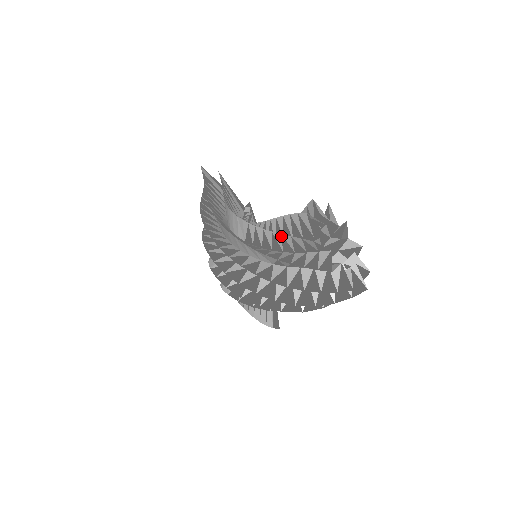
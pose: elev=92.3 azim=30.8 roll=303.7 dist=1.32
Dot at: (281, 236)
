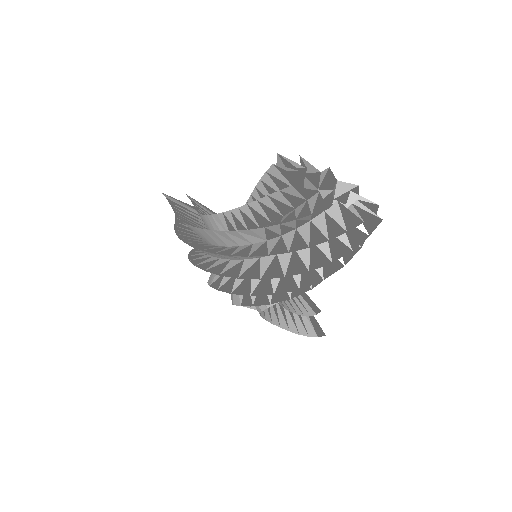
Dot at: (258, 203)
